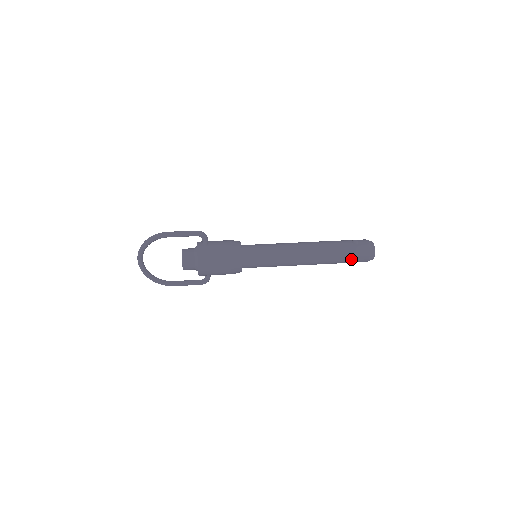
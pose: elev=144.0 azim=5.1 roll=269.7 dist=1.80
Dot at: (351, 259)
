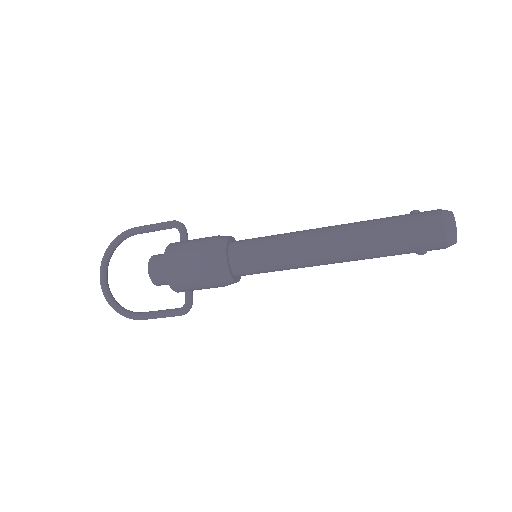
Dot at: (410, 233)
